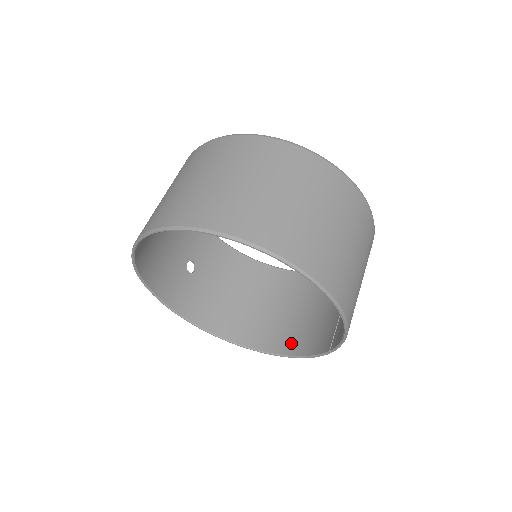
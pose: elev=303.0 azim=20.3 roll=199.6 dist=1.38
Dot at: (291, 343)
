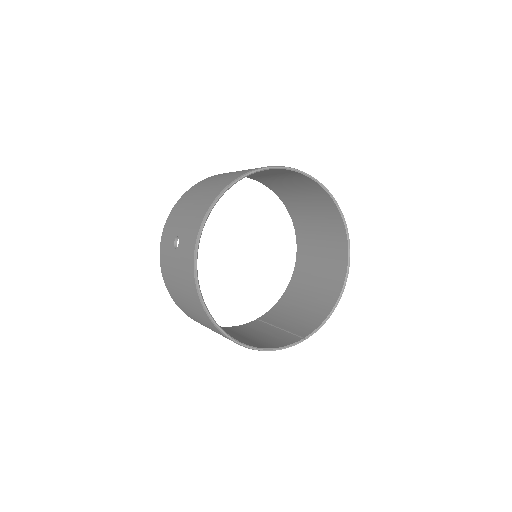
Dot at: (251, 344)
